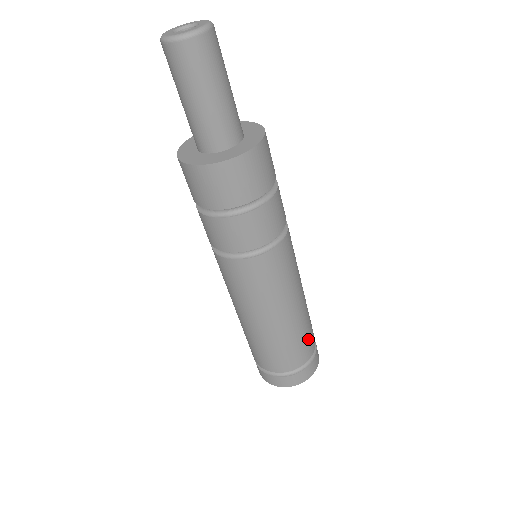
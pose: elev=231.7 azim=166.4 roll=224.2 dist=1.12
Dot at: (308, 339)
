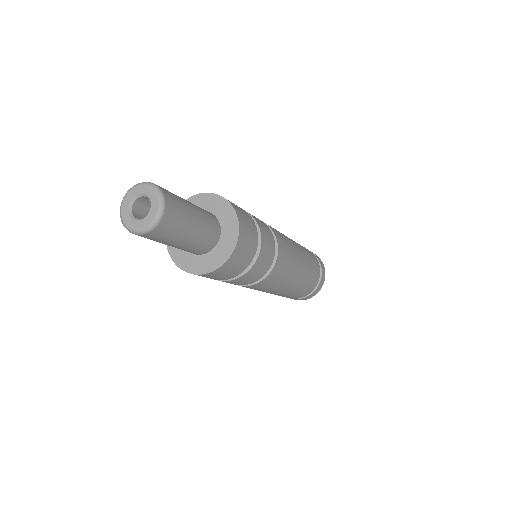
Dot at: (312, 257)
